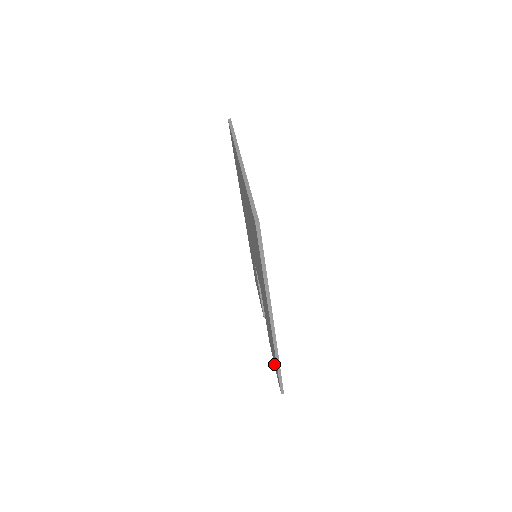
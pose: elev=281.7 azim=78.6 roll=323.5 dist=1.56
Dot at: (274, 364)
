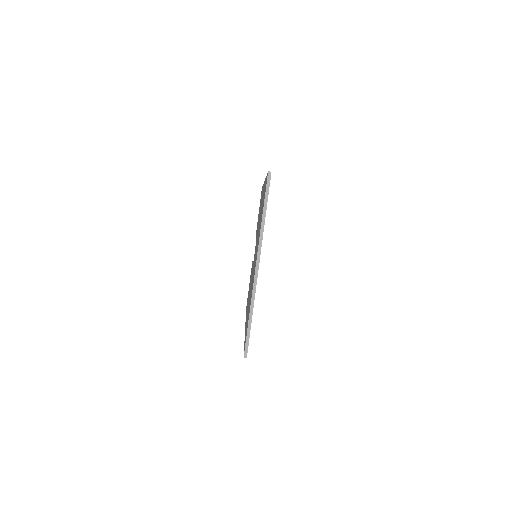
Dot at: (249, 283)
